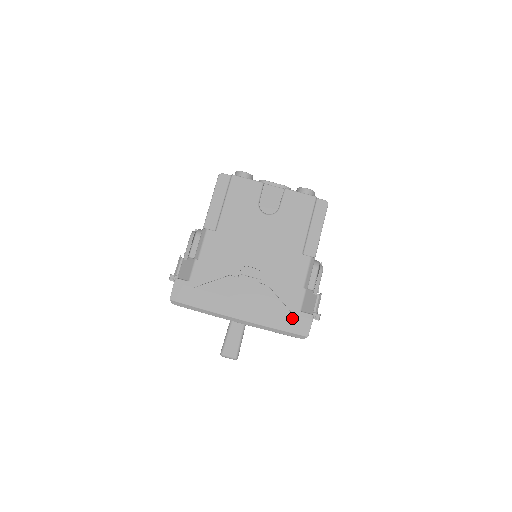
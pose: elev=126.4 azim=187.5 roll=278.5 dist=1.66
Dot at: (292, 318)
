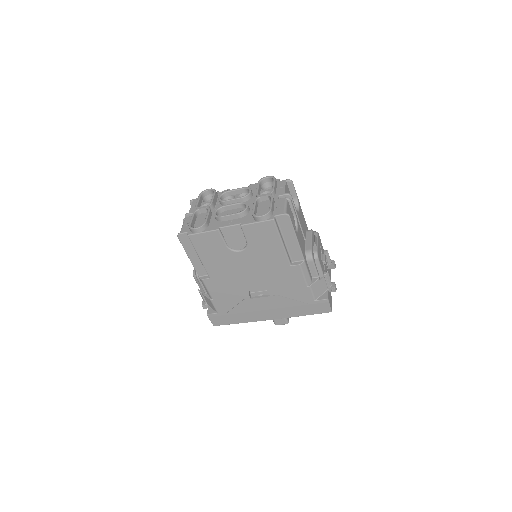
Dot at: (311, 306)
